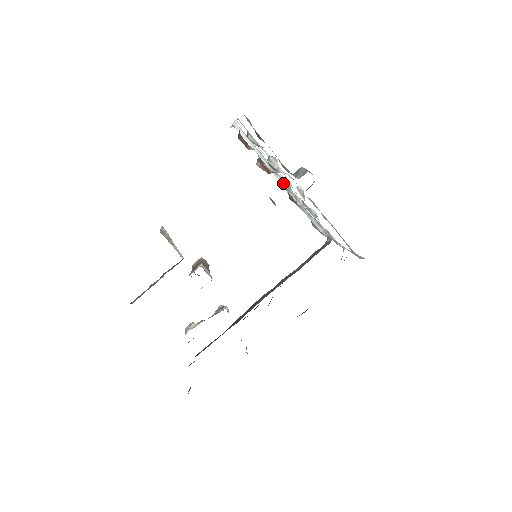
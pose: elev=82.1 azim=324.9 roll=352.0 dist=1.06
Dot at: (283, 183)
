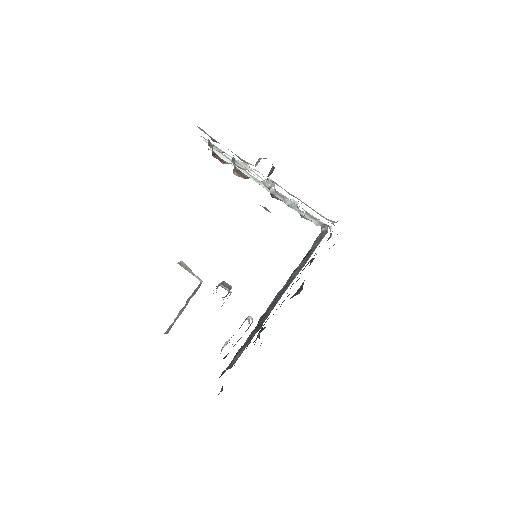
Dot at: (268, 189)
